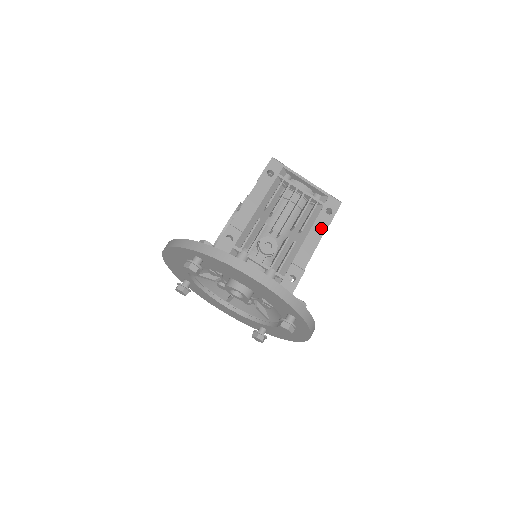
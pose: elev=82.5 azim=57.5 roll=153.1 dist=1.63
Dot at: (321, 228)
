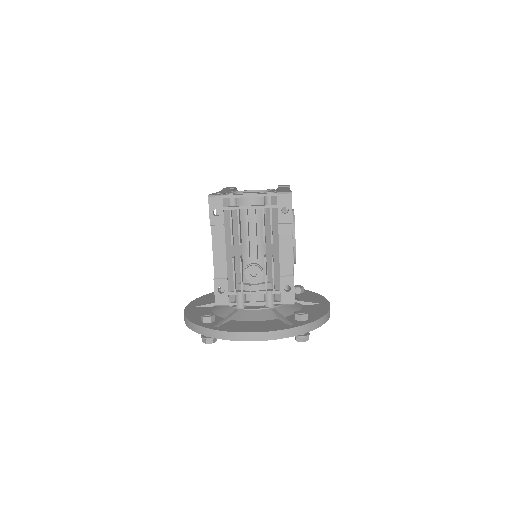
Dot at: (287, 230)
